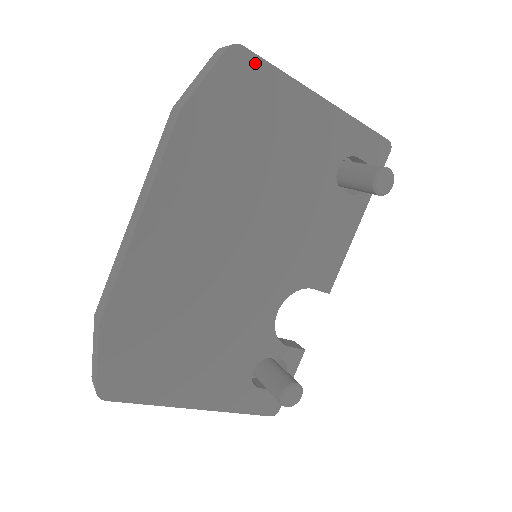
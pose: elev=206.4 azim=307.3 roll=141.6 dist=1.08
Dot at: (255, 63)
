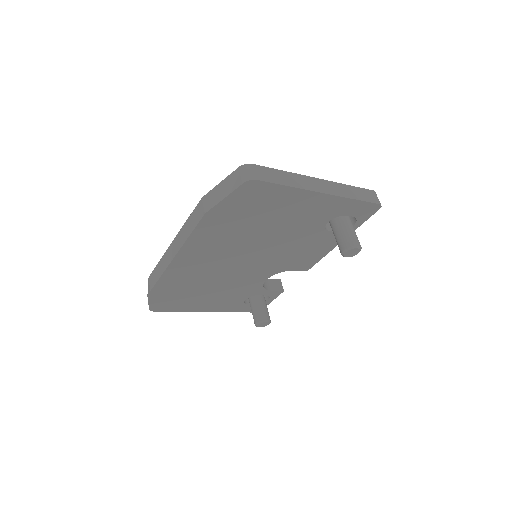
Dot at: (266, 186)
